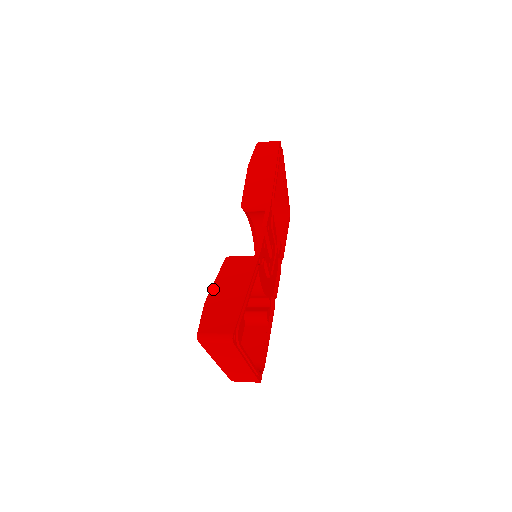
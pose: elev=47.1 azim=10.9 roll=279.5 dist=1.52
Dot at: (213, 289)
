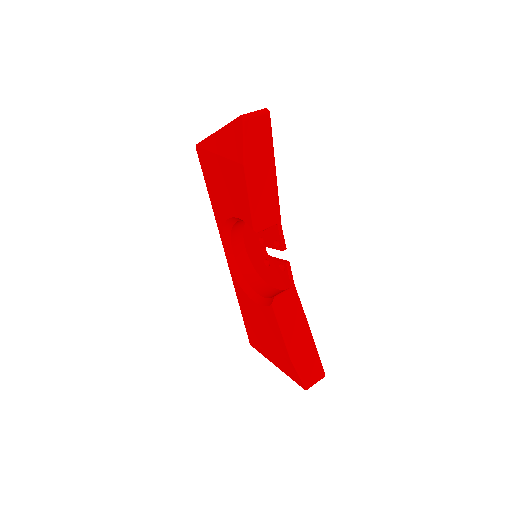
Dot at: (289, 345)
